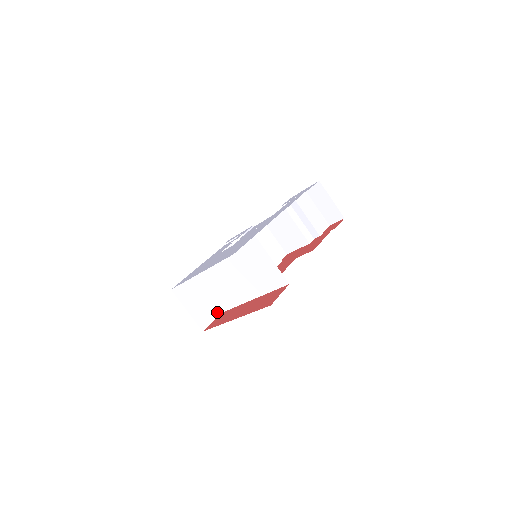
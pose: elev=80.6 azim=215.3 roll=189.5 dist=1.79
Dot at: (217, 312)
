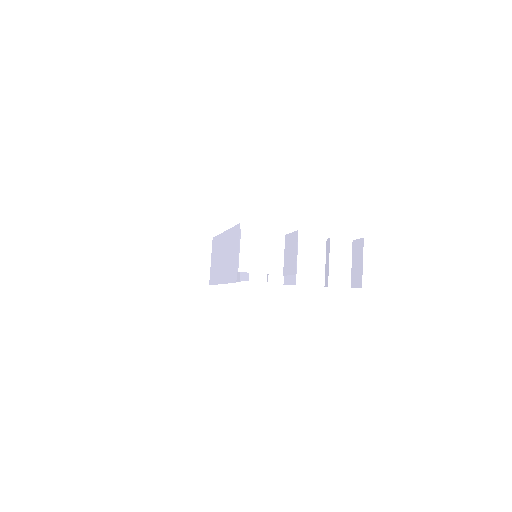
Dot at: (206, 282)
